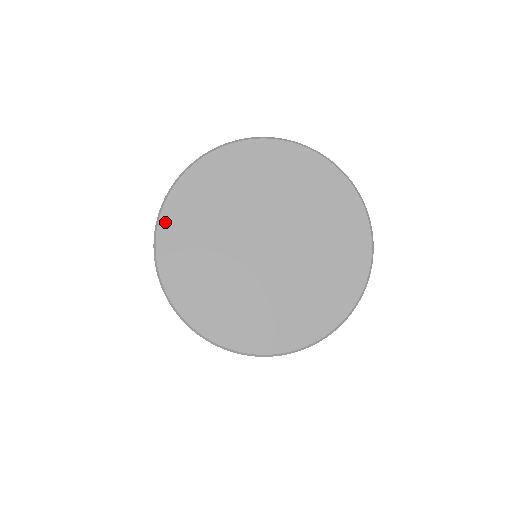
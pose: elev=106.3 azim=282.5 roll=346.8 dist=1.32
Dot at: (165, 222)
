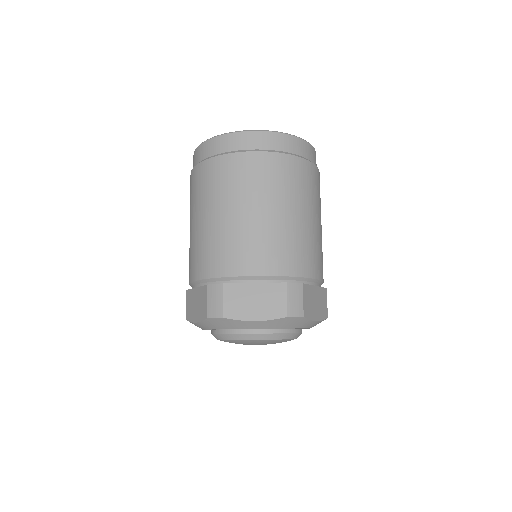
Dot at: occluded
